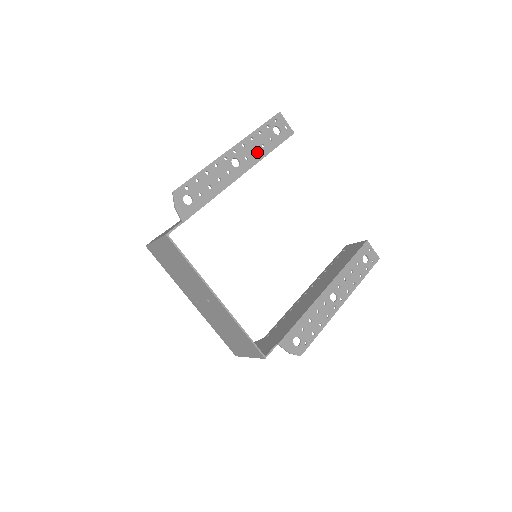
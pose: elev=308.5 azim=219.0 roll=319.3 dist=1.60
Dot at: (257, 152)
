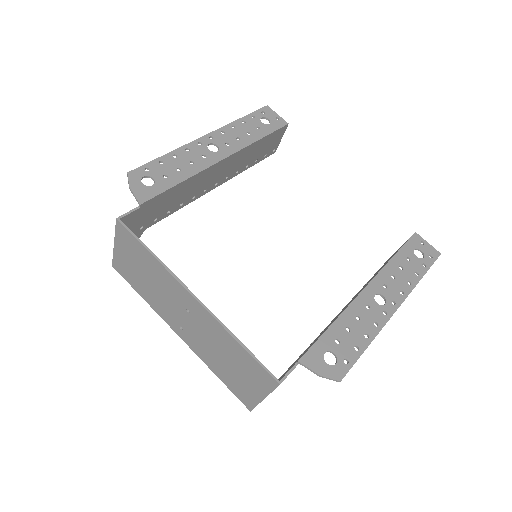
Dot at: (241, 139)
